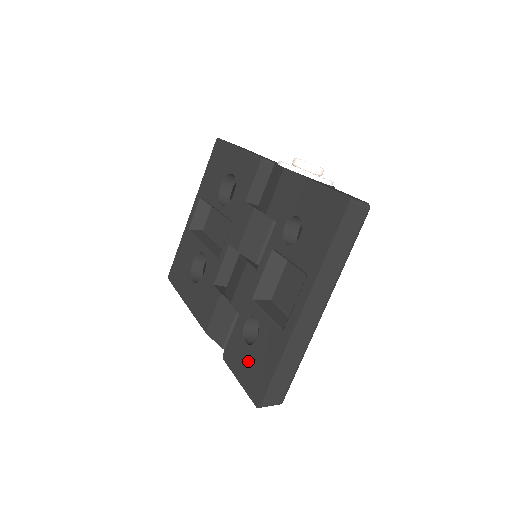
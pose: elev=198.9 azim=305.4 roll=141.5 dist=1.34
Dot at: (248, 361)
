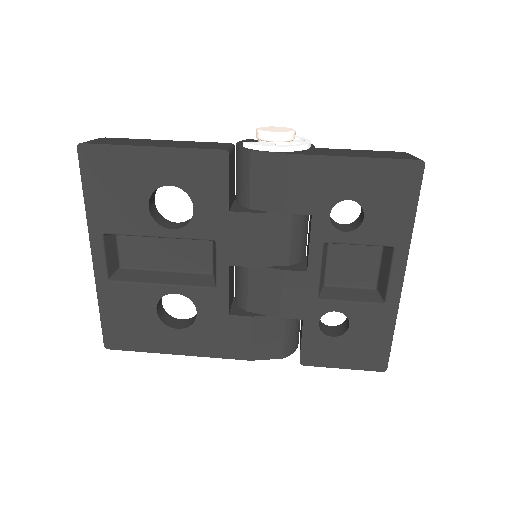
Dot at: (347, 348)
